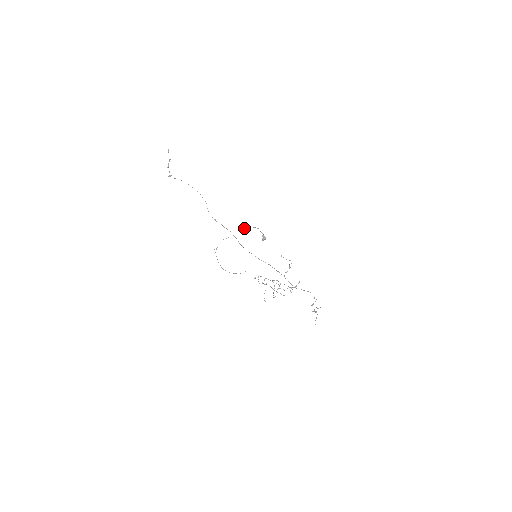
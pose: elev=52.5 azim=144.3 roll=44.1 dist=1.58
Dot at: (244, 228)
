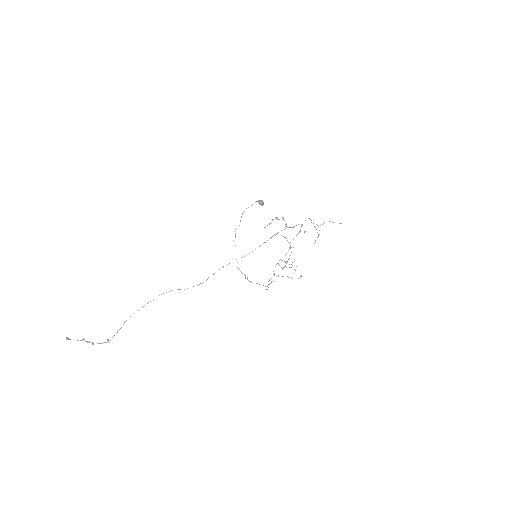
Dot at: (235, 233)
